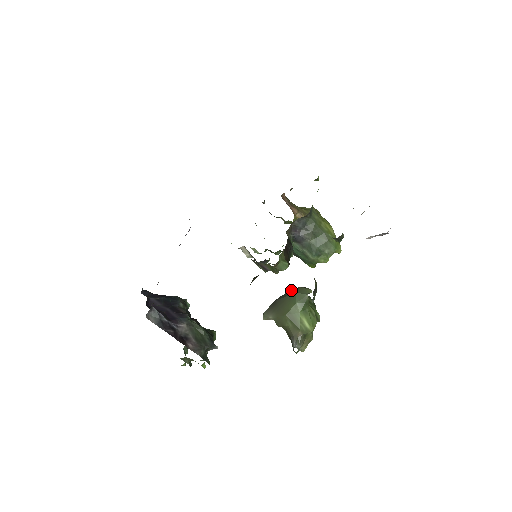
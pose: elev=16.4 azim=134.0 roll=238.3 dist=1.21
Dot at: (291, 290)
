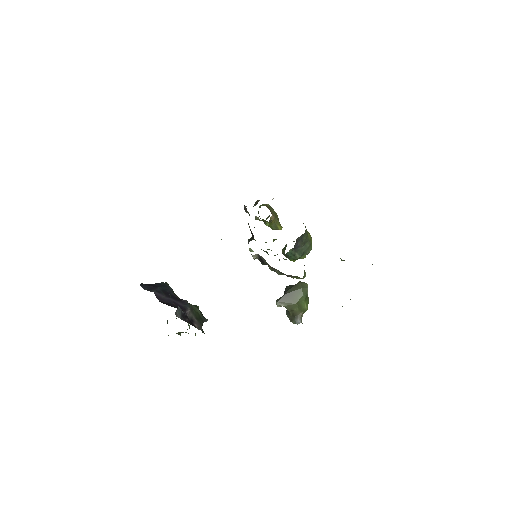
Dot at: (295, 285)
